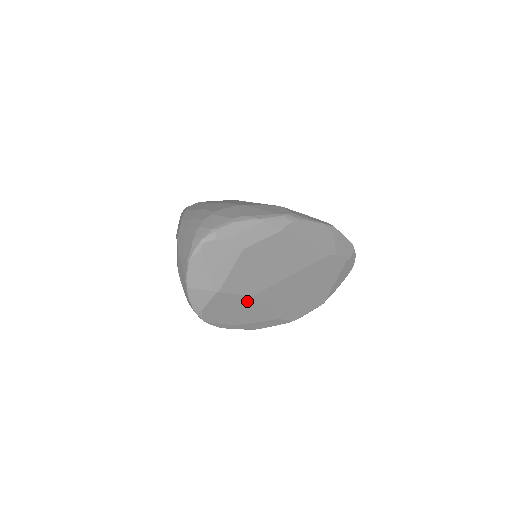
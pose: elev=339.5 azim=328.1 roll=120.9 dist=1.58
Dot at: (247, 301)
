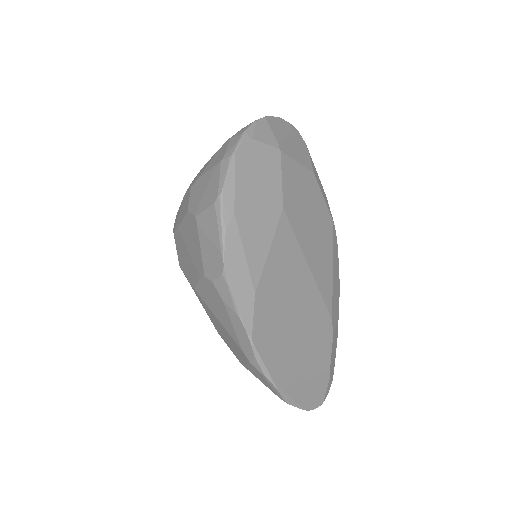
Dot at: (275, 206)
